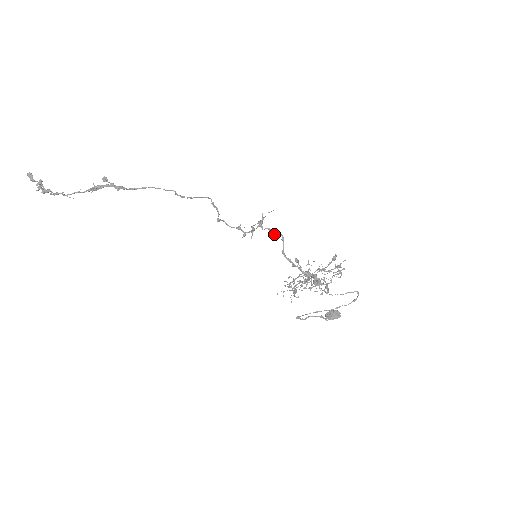
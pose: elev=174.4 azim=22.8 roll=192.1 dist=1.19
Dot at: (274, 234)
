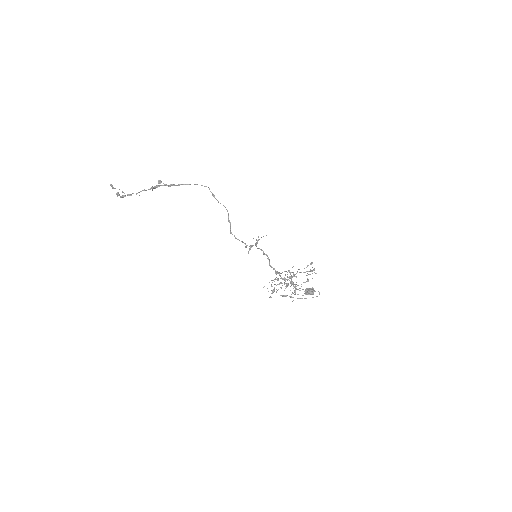
Dot at: (263, 254)
